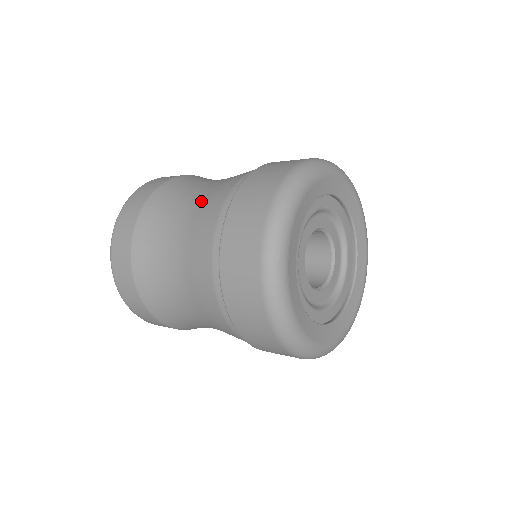
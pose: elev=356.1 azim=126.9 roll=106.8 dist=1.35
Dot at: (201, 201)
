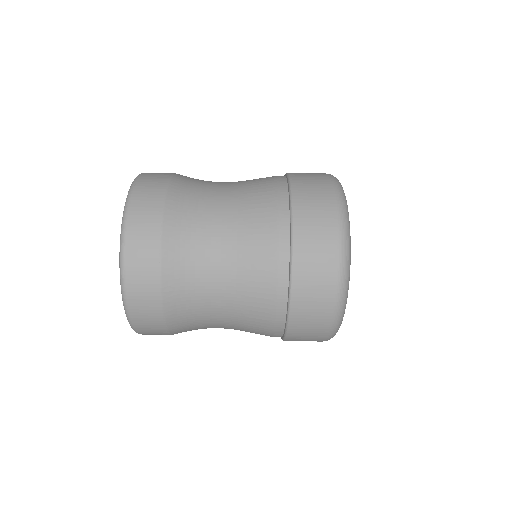
Dot at: occluded
